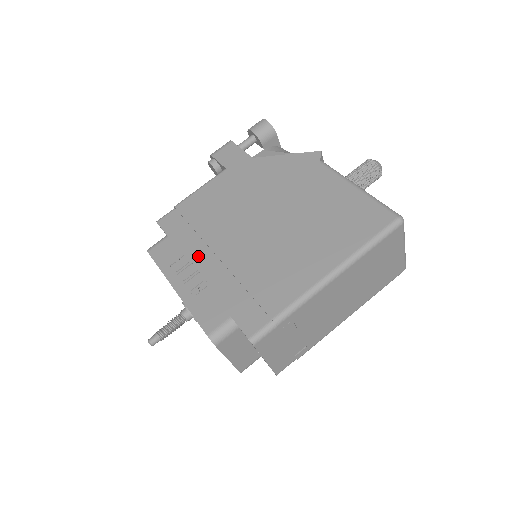
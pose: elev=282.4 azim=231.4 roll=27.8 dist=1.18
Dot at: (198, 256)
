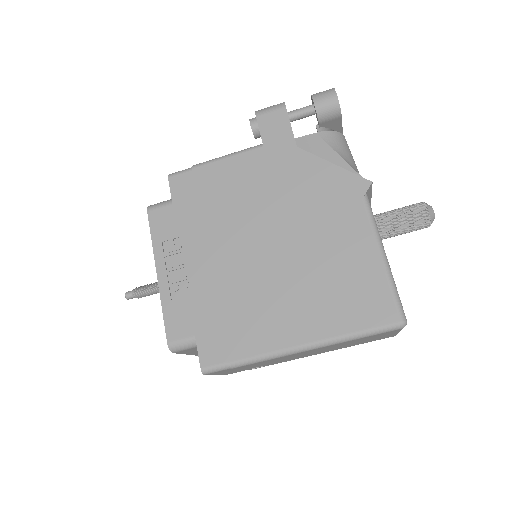
Dot at: (192, 247)
